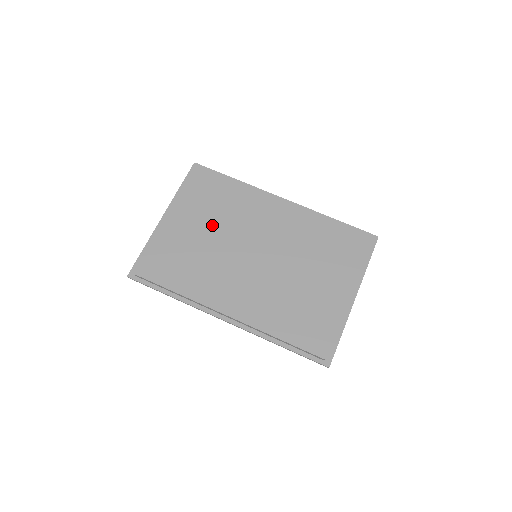
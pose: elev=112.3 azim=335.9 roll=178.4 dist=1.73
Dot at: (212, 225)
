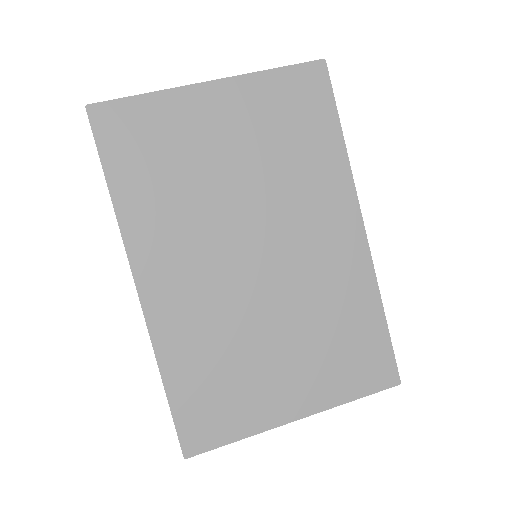
Dot at: (252, 163)
